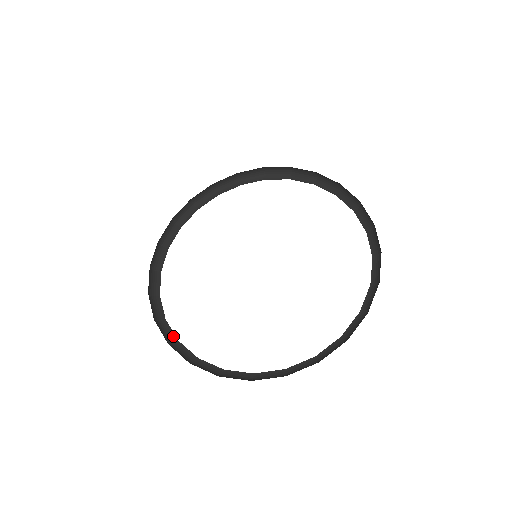
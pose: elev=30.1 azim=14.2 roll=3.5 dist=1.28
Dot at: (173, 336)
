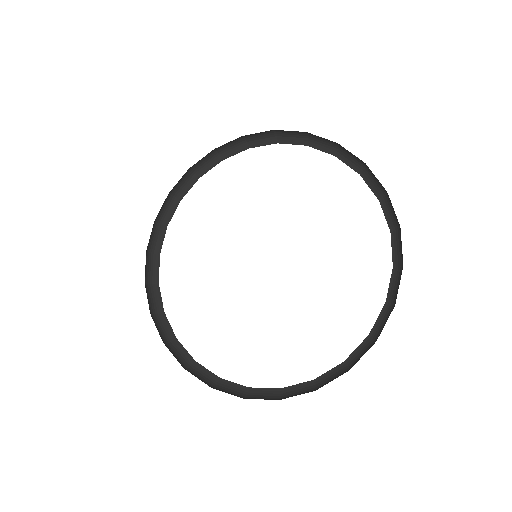
Dot at: (157, 276)
